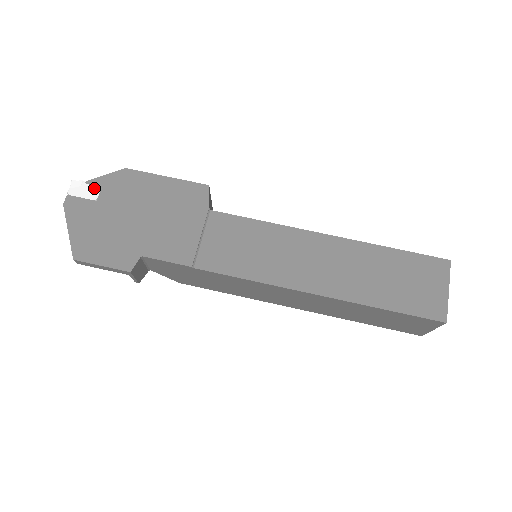
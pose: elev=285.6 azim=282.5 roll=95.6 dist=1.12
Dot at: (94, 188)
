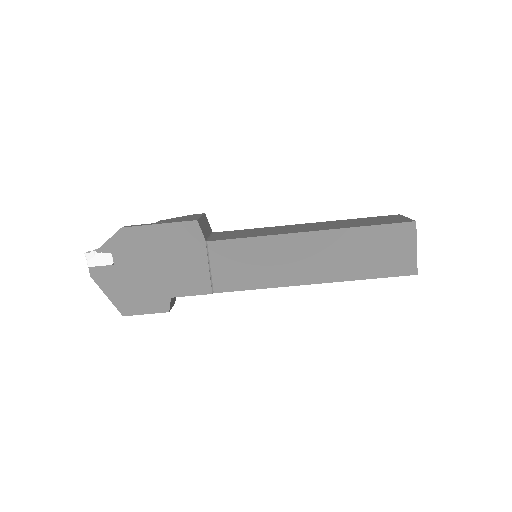
Dot at: (106, 254)
